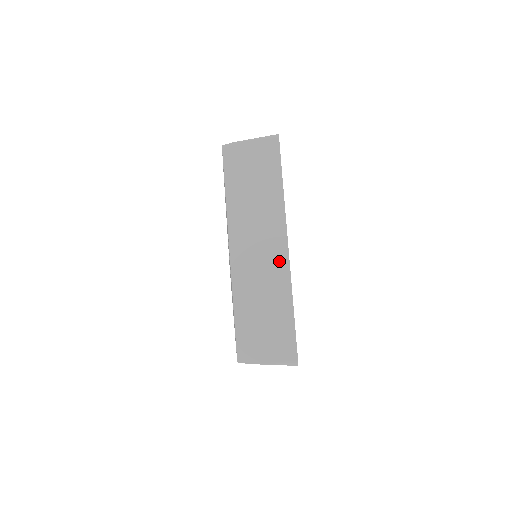
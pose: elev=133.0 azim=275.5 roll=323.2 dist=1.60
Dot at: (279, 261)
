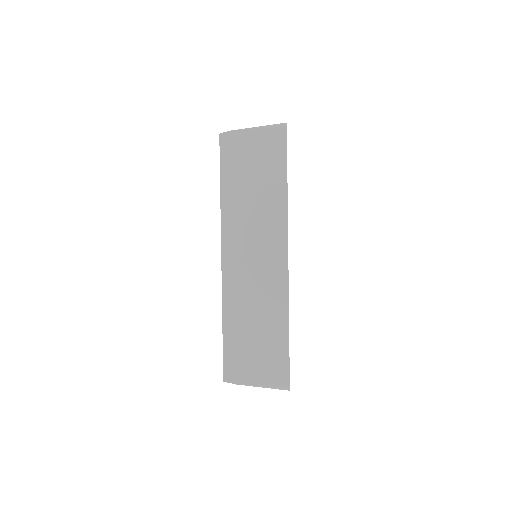
Dot at: (276, 274)
